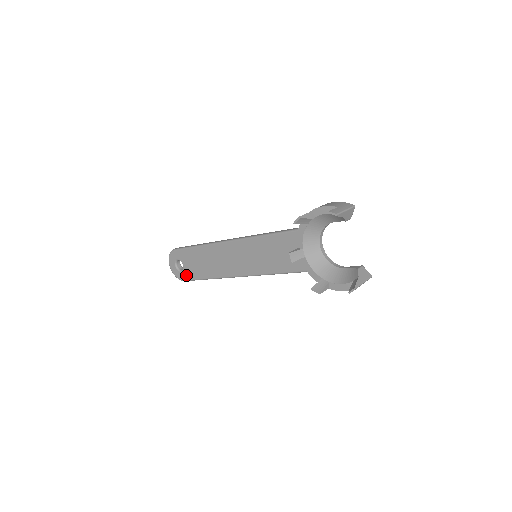
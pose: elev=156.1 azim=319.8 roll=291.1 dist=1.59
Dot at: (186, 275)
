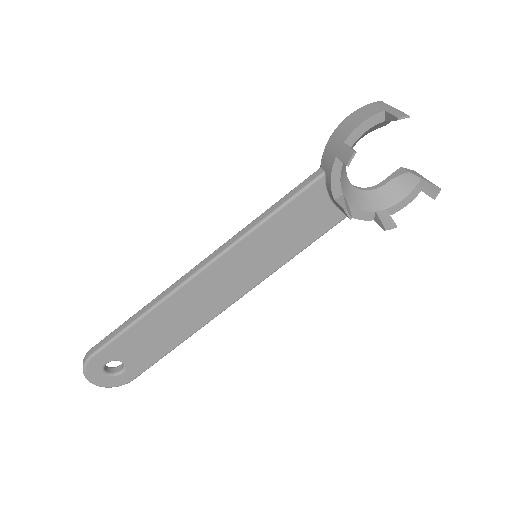
Dot at: (135, 370)
